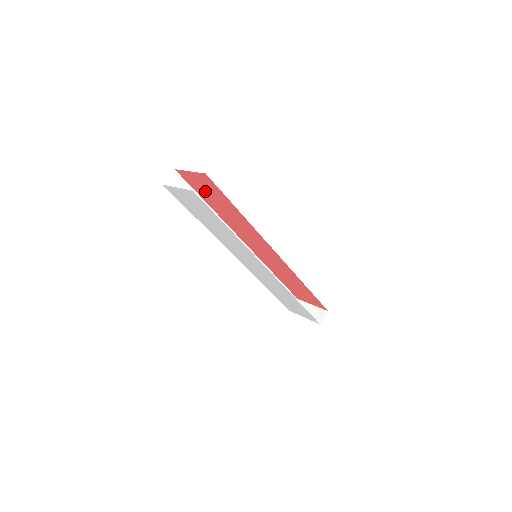
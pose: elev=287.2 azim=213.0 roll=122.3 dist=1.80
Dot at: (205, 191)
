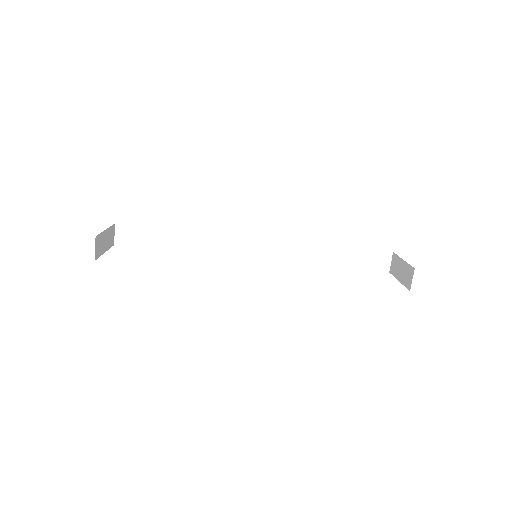
Dot at: occluded
